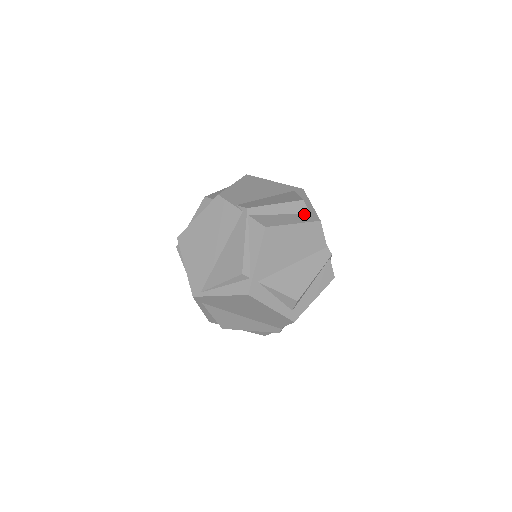
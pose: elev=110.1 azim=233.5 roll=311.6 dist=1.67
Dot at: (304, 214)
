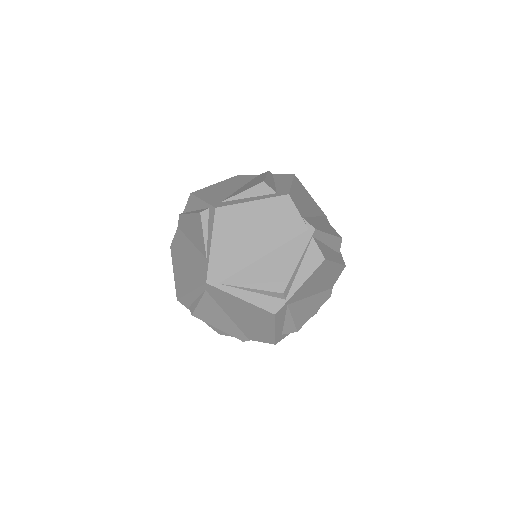
Dot at: (337, 252)
